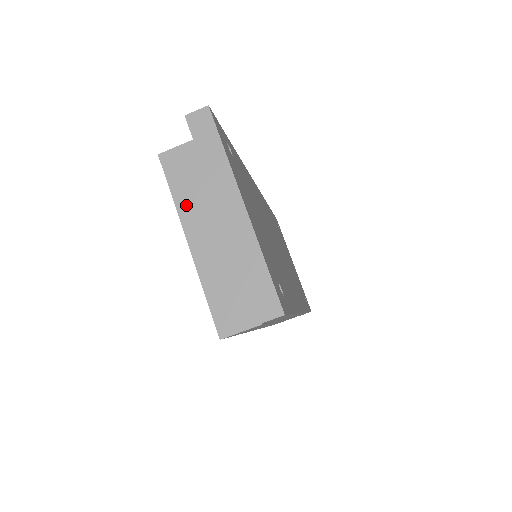
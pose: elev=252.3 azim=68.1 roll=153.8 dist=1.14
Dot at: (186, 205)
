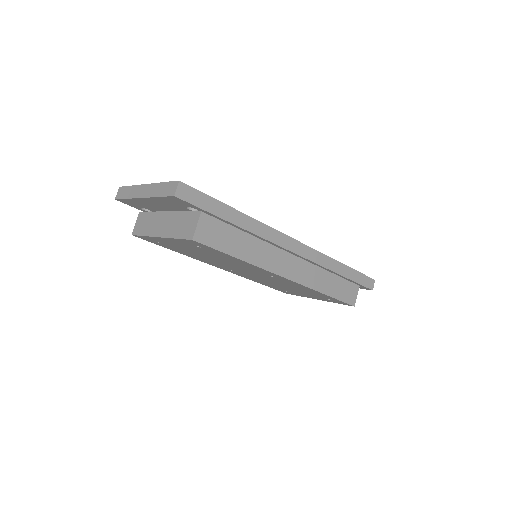
Dot at: (150, 230)
